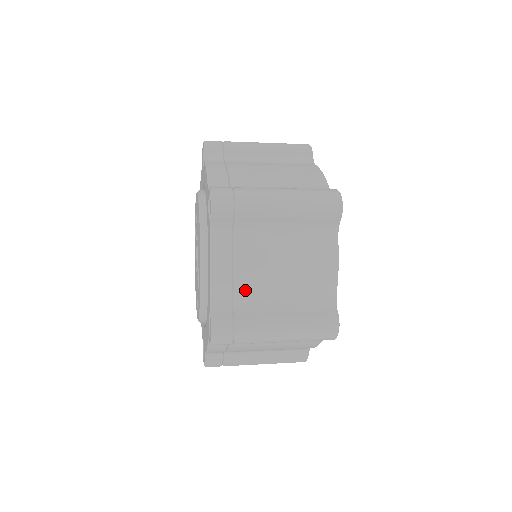
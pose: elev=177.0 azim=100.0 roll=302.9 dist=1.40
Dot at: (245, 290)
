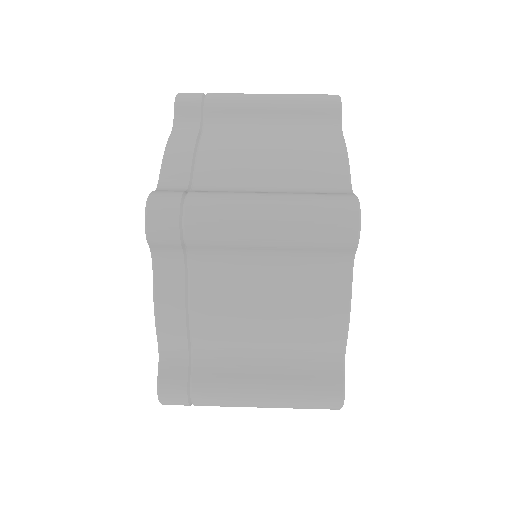
Dot at: occluded
